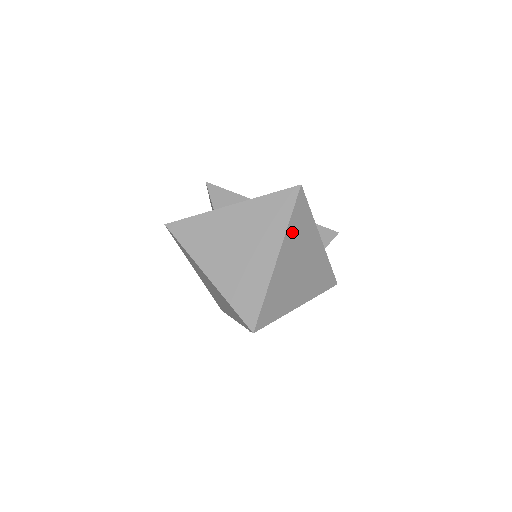
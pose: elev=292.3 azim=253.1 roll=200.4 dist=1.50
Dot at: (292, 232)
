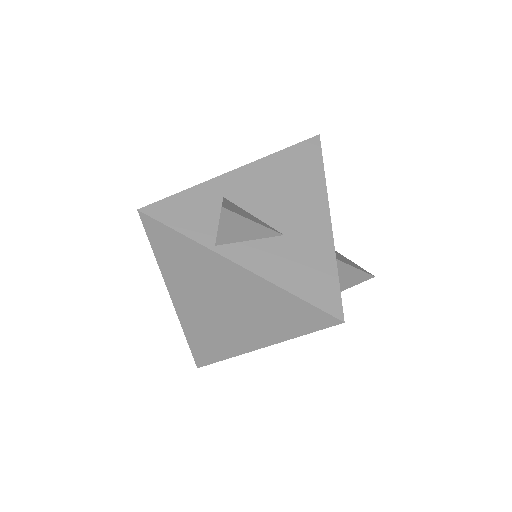
Dot at: occluded
